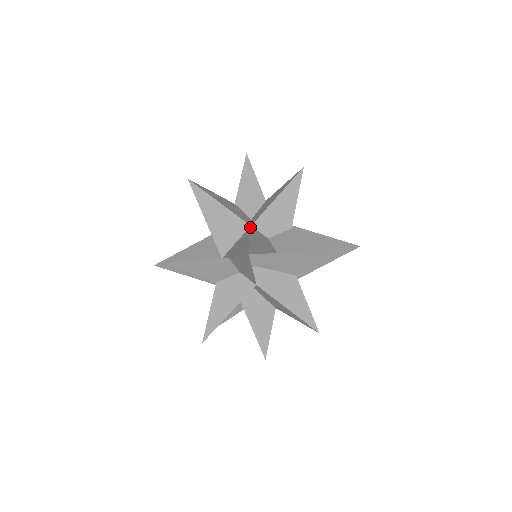
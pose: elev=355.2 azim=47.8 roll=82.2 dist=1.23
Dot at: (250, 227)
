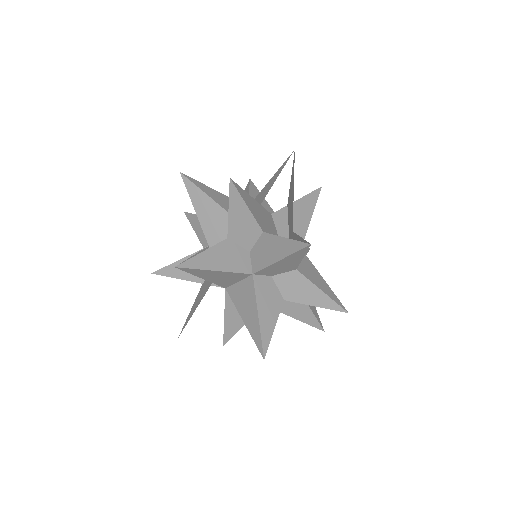
Dot at: (252, 278)
